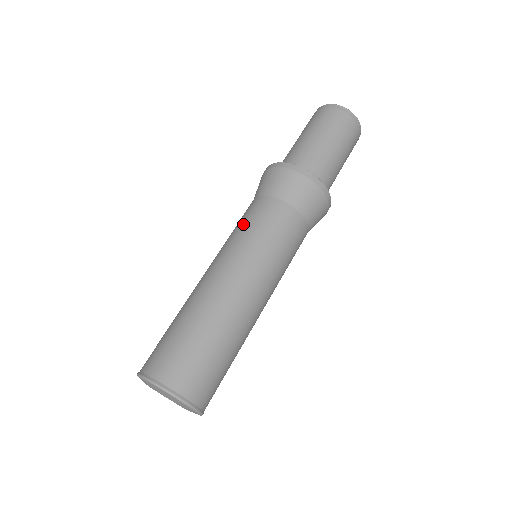
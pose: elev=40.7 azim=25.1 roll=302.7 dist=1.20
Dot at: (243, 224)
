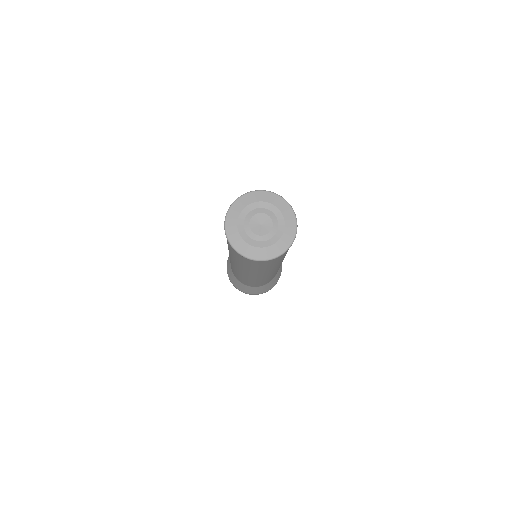
Dot at: occluded
